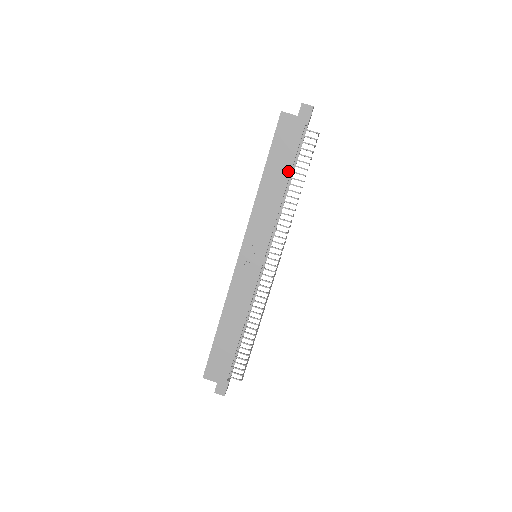
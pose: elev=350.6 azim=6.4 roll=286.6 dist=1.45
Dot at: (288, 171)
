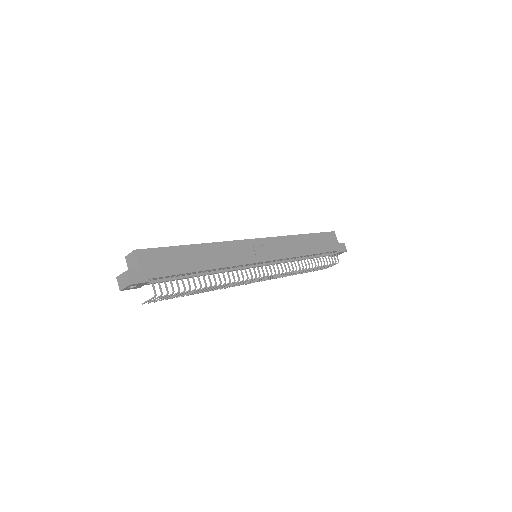
Dot at: (316, 251)
